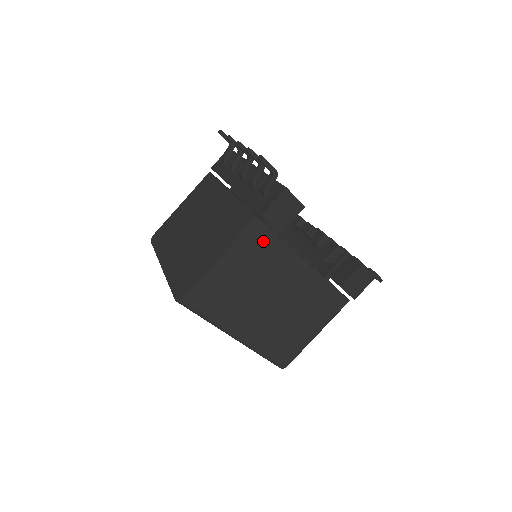
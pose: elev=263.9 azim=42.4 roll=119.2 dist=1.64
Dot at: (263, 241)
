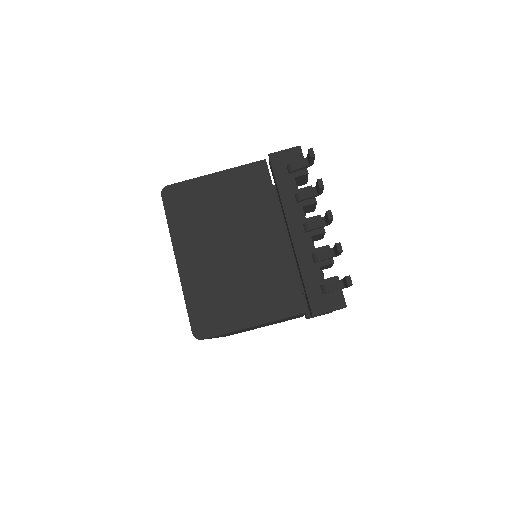
Dot at: occluded
